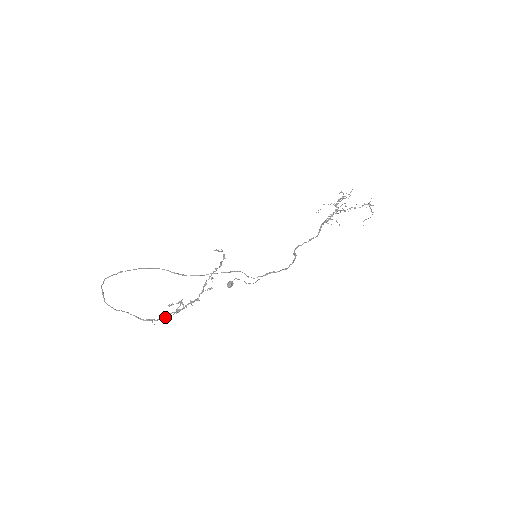
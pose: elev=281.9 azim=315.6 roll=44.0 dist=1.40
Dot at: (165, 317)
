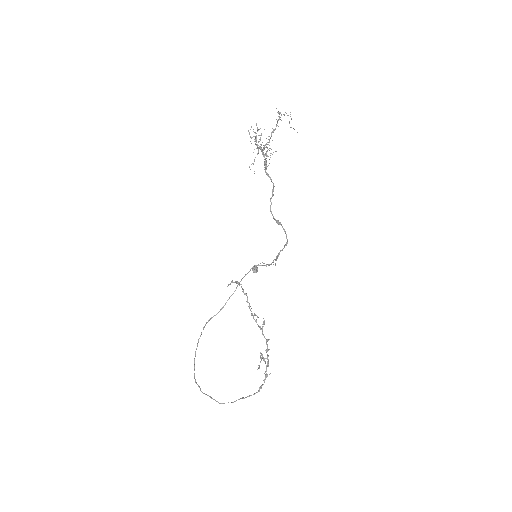
Dot at: (265, 376)
